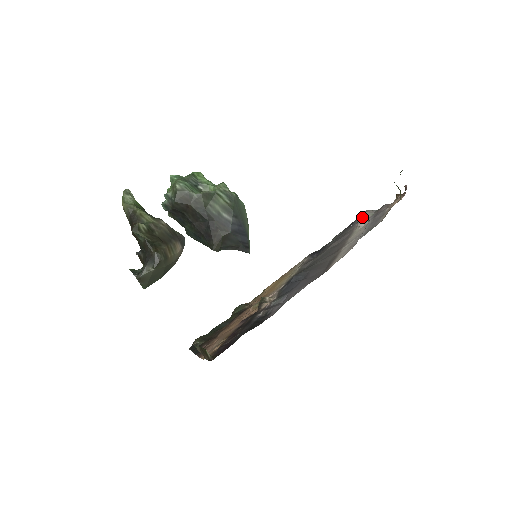
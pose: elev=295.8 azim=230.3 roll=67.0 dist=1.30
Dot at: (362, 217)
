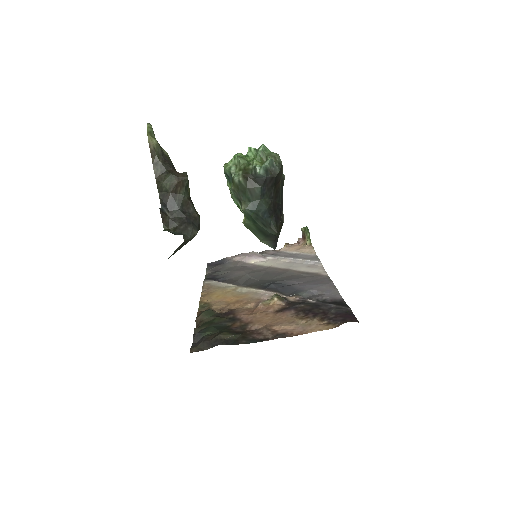
Dot at: (255, 255)
